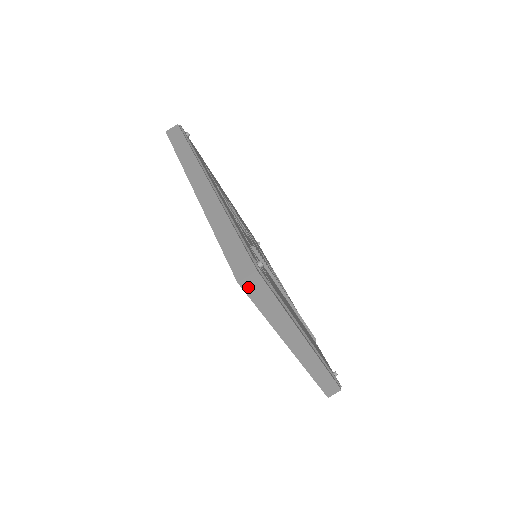
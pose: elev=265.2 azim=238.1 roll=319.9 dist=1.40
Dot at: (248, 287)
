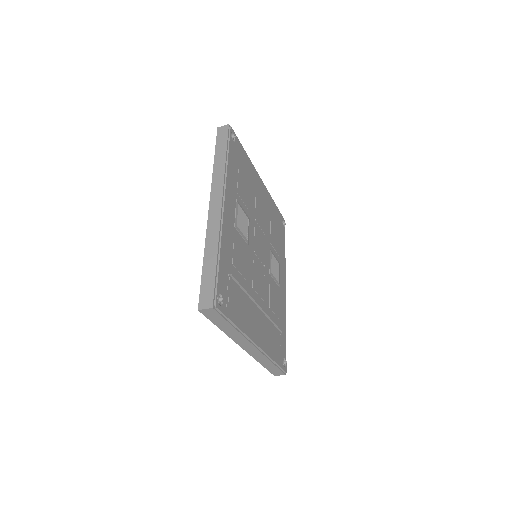
Dot at: (206, 313)
